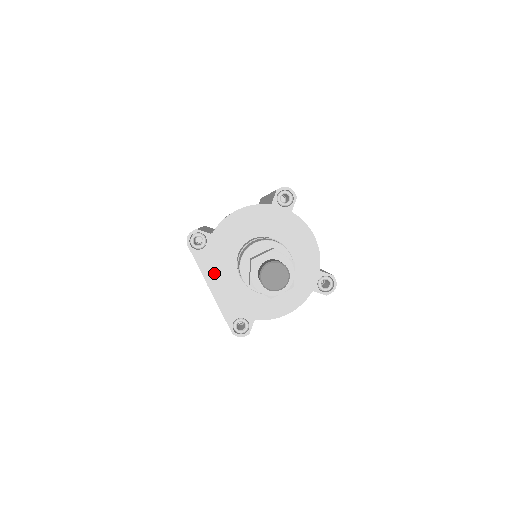
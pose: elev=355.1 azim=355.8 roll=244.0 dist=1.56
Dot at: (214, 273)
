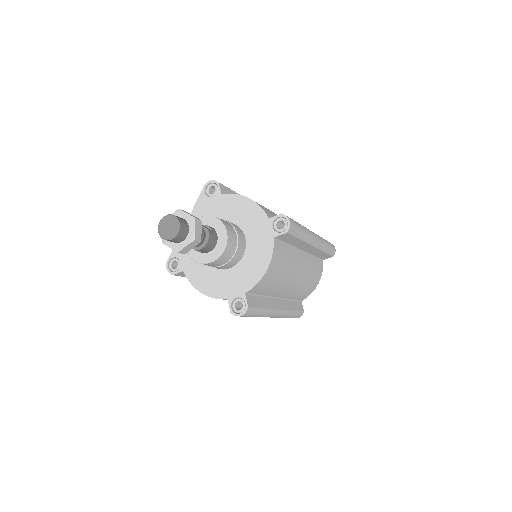
Dot at: occluded
